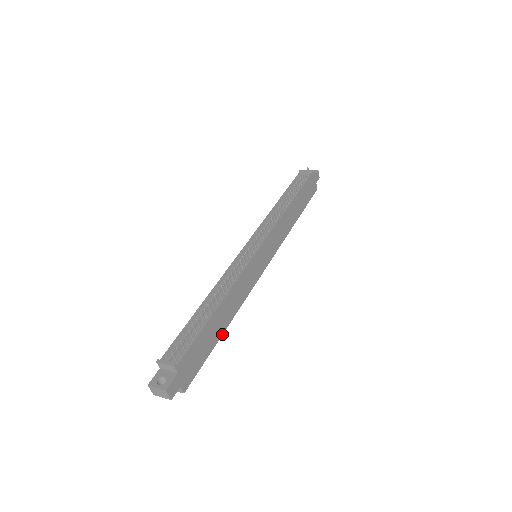
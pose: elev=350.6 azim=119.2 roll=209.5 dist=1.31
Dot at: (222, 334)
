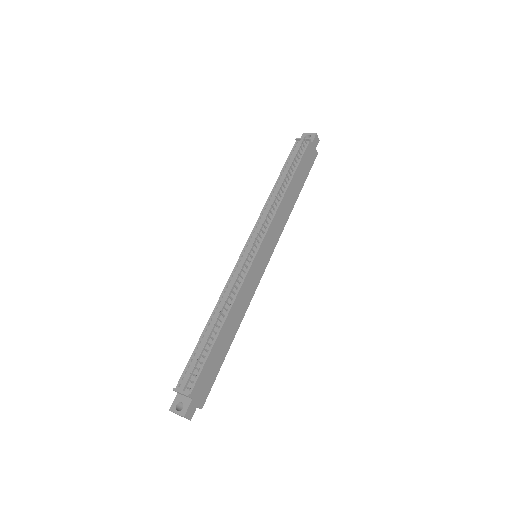
Dot at: occluded
